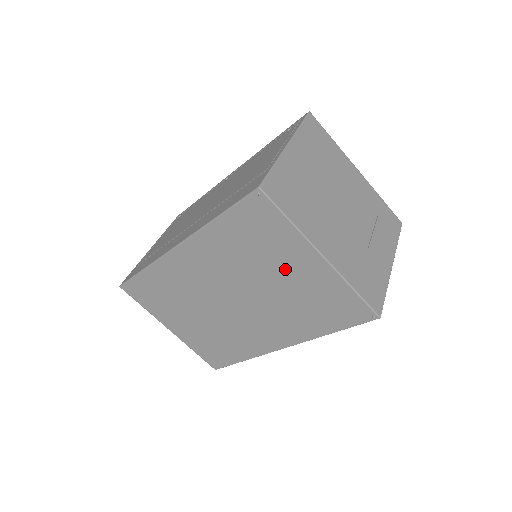
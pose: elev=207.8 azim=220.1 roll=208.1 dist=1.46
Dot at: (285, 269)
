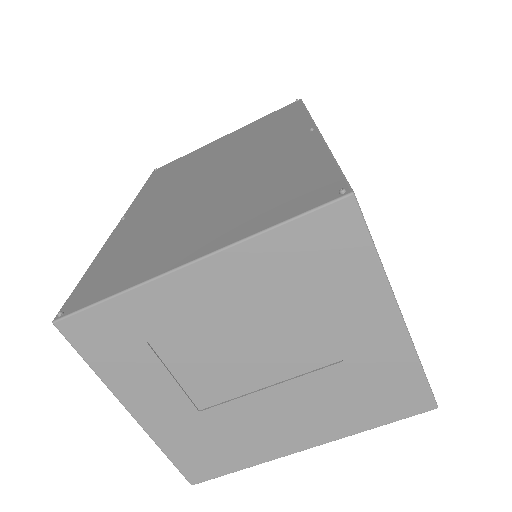
Dot at: occluded
